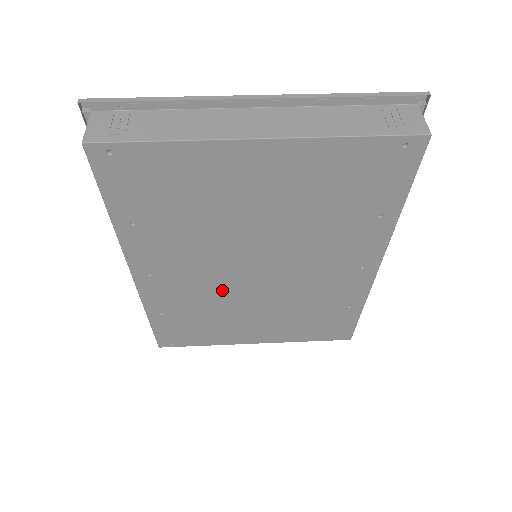
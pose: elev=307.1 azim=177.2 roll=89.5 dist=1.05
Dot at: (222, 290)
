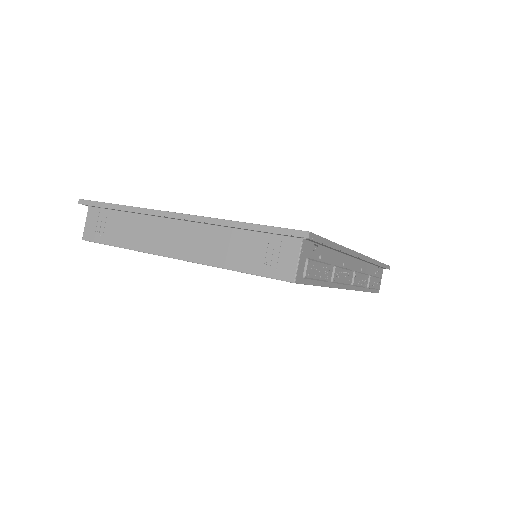
Dot at: occluded
